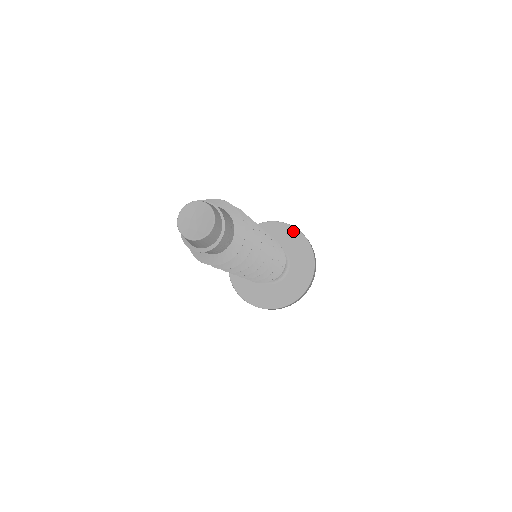
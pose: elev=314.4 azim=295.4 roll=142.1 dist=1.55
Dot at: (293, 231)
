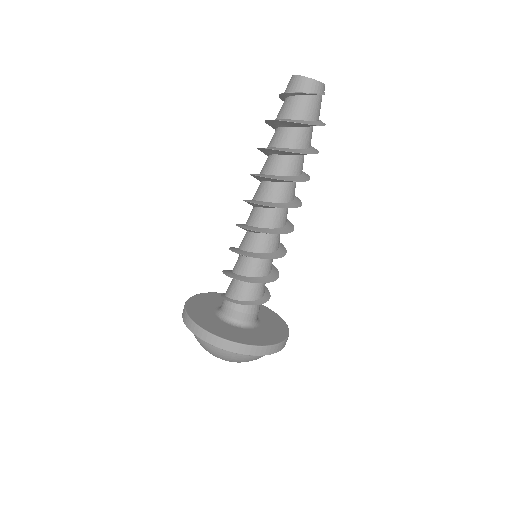
Dot at: (284, 332)
